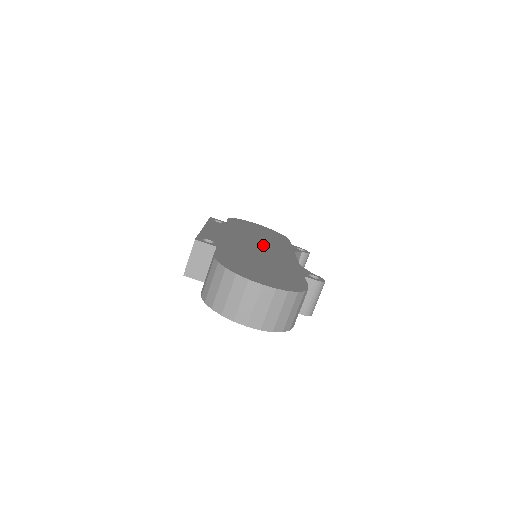
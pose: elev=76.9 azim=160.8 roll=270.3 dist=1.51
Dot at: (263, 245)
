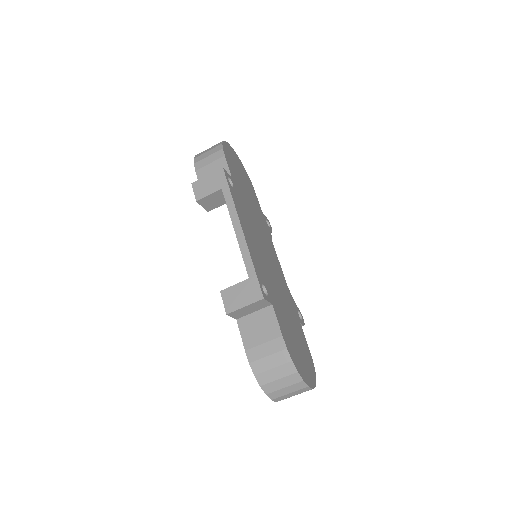
Dot at: (266, 246)
